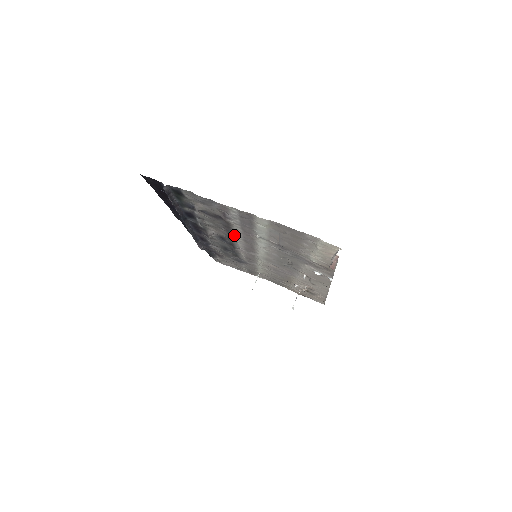
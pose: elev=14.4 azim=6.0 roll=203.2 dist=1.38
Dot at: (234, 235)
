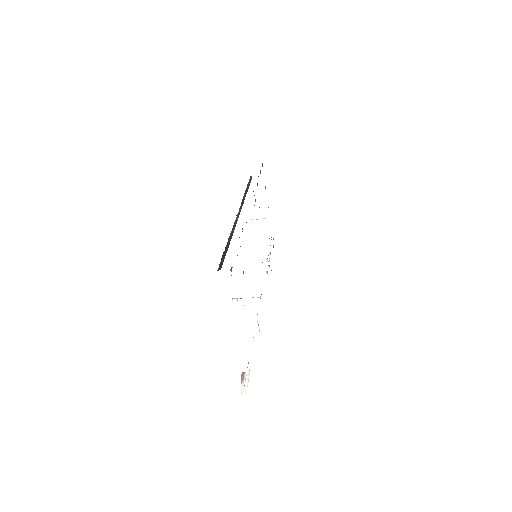
Dot at: occluded
